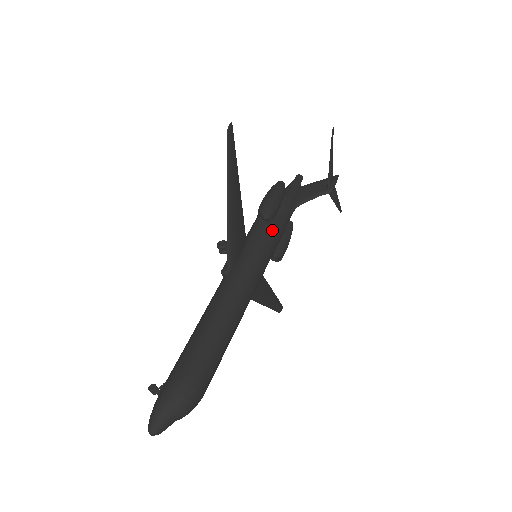
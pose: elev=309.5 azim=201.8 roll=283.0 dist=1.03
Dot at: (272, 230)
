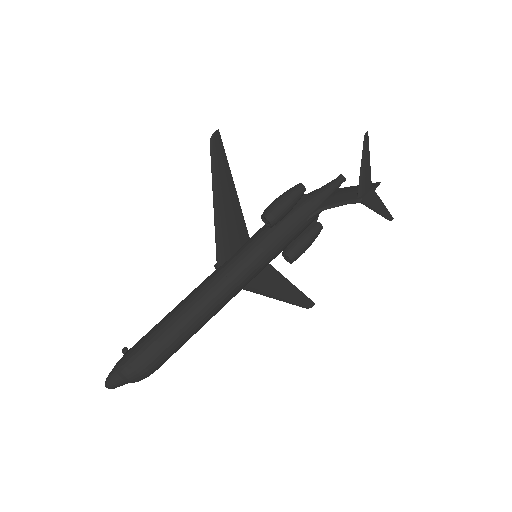
Dot at: (276, 234)
